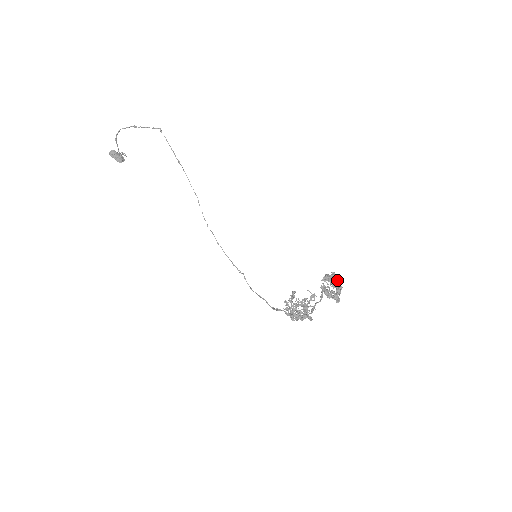
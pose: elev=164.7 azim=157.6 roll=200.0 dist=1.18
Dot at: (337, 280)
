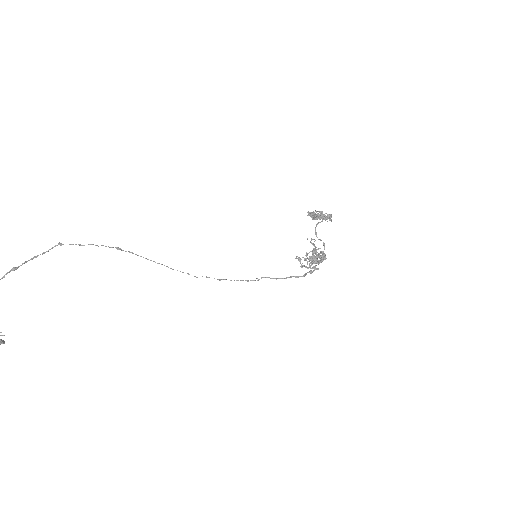
Dot at: occluded
